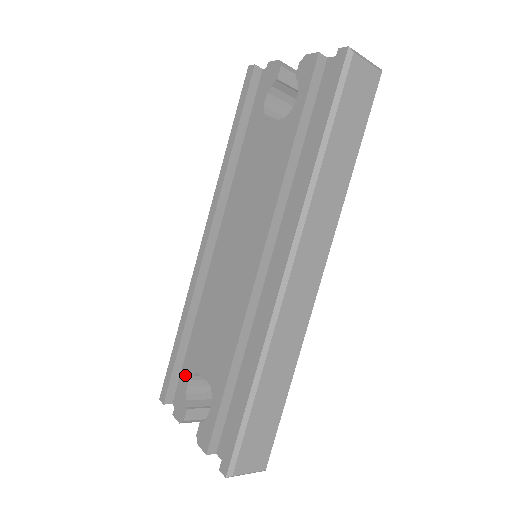
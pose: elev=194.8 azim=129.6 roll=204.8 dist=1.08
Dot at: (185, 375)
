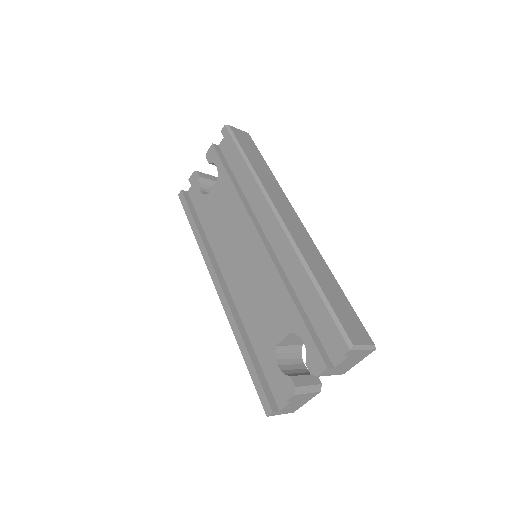
Dot at: (270, 363)
